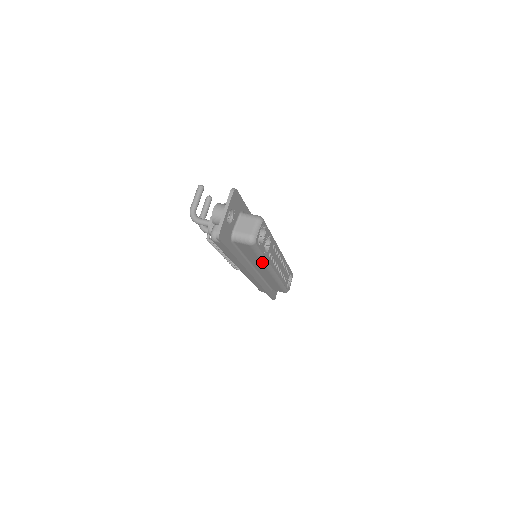
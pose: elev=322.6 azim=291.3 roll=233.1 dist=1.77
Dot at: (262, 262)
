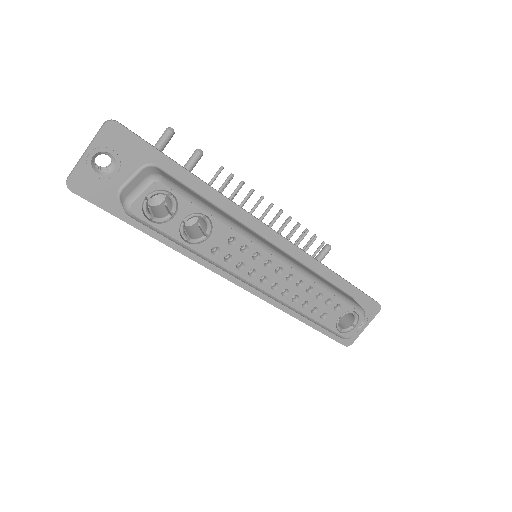
Dot at: (203, 258)
